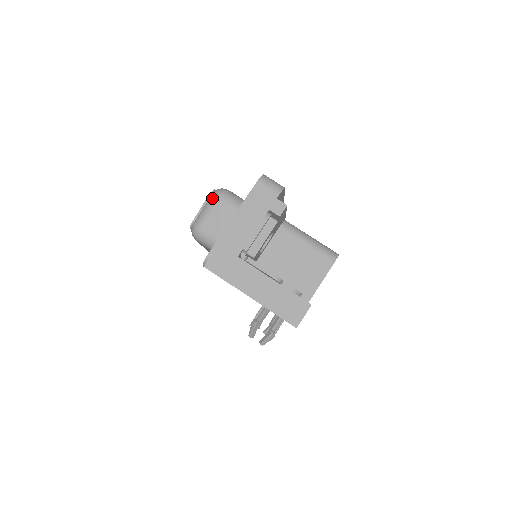
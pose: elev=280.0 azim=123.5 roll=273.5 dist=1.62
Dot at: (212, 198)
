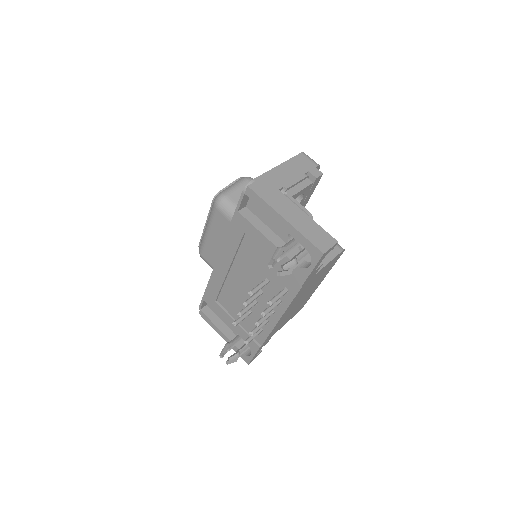
Dot at: (243, 178)
